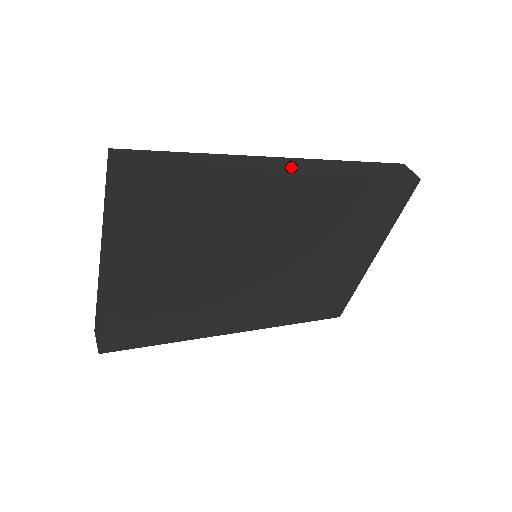
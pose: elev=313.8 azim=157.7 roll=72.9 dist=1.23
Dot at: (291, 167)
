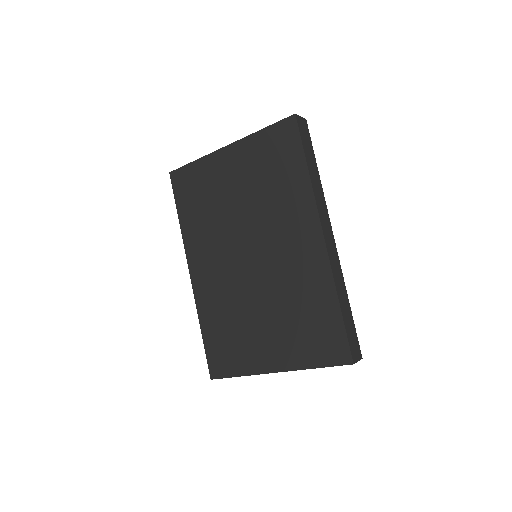
Dot at: (329, 236)
